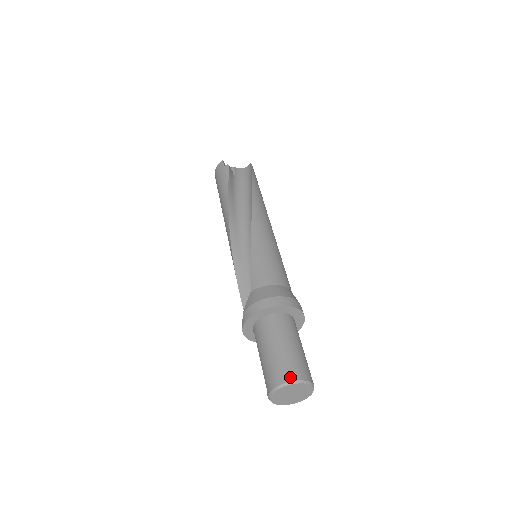
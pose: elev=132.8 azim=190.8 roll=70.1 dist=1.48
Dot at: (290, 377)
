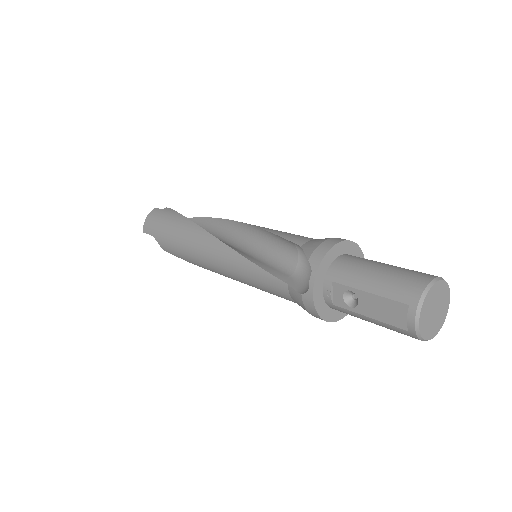
Dot at: (432, 275)
